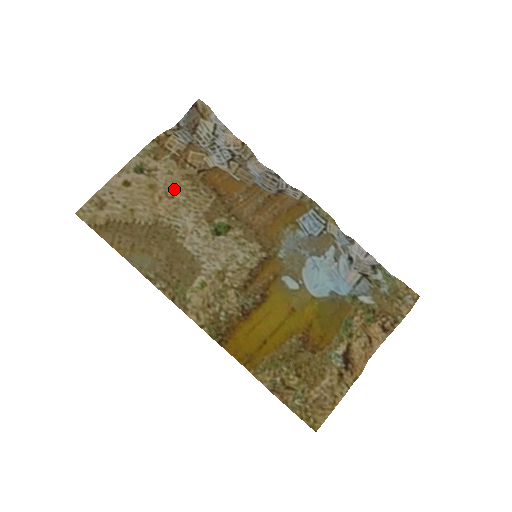
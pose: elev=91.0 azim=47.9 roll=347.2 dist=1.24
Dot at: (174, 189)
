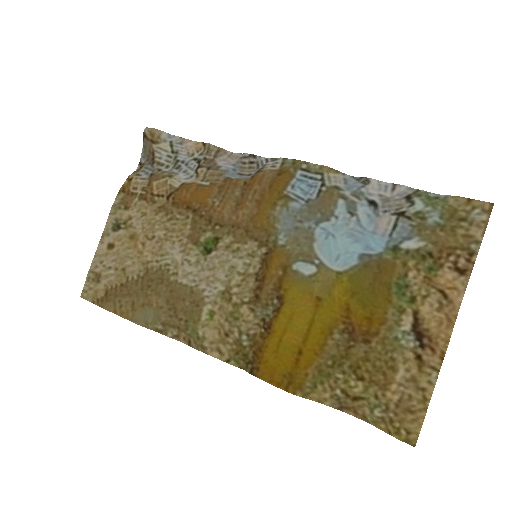
Dot at: (152, 228)
